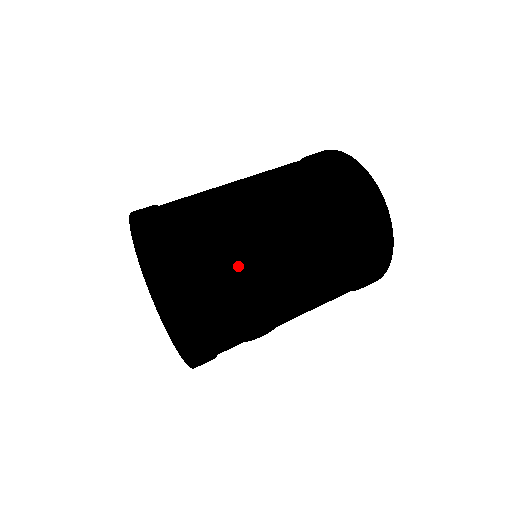
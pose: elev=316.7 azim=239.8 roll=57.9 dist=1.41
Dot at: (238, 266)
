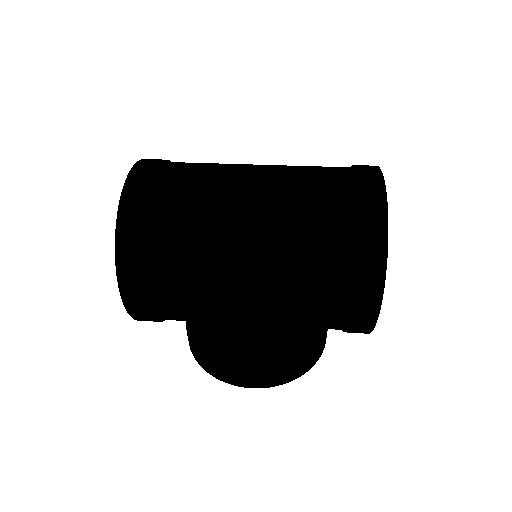
Dot at: (189, 186)
